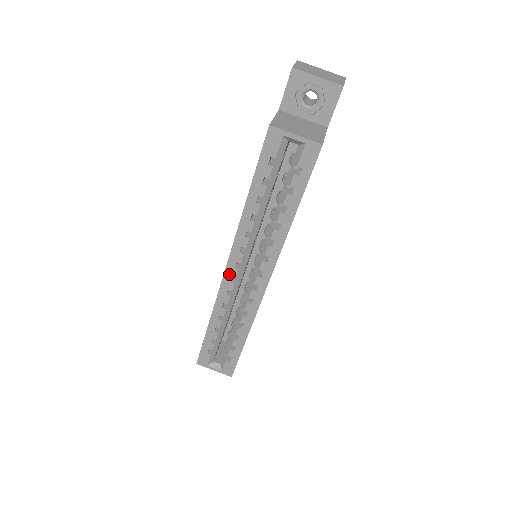
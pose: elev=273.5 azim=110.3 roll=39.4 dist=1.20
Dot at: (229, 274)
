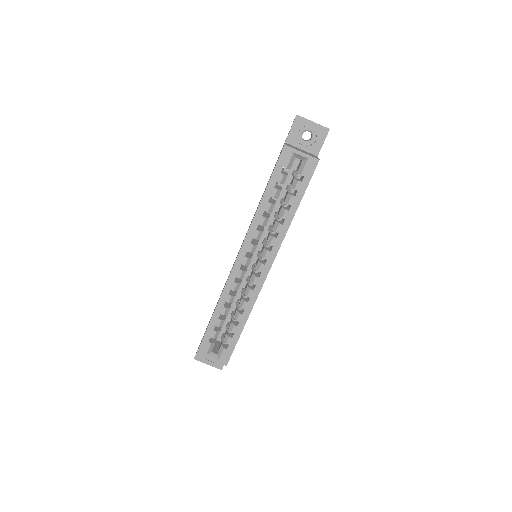
Dot at: (239, 263)
